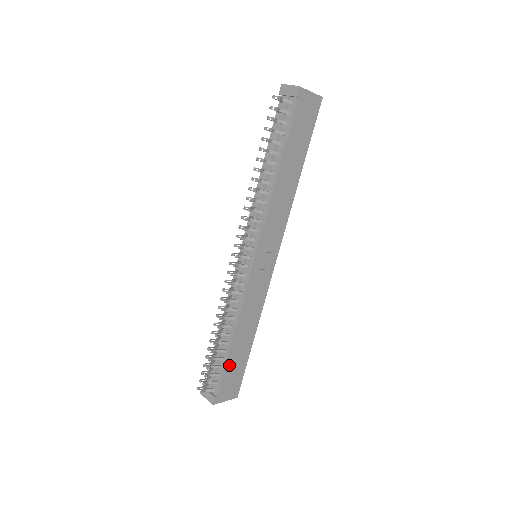
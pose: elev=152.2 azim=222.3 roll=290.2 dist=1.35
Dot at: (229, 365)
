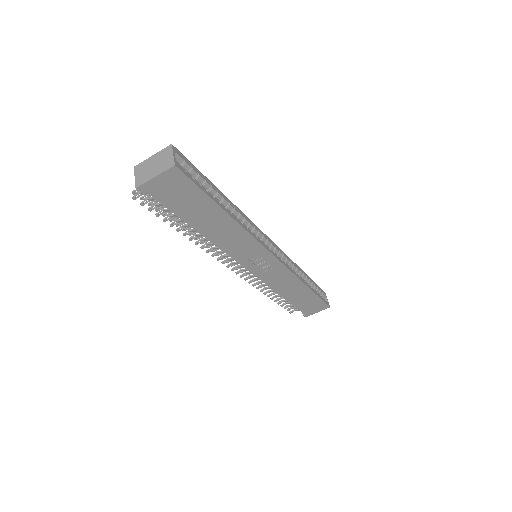
Dot at: (297, 304)
